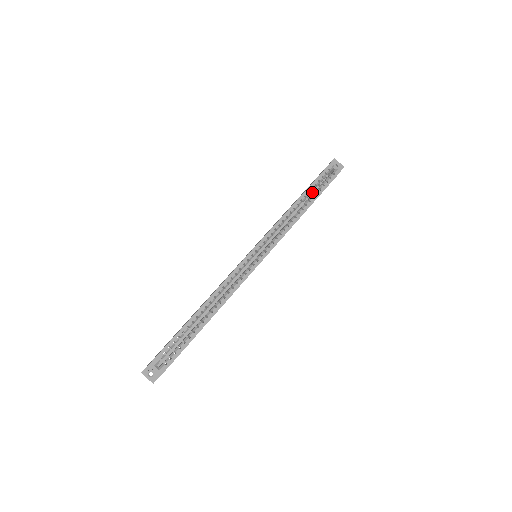
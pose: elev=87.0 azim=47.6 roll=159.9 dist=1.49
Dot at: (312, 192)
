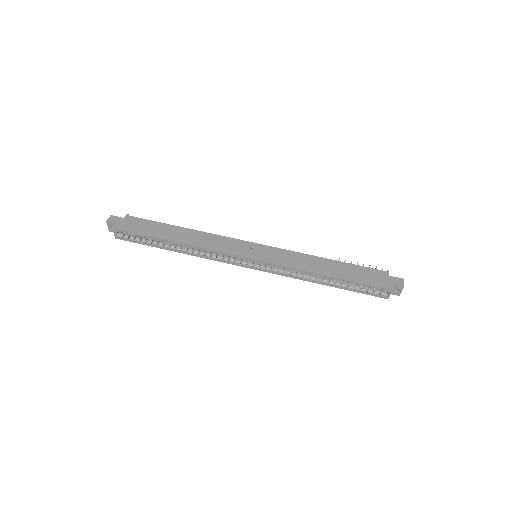
Dot at: occluded
